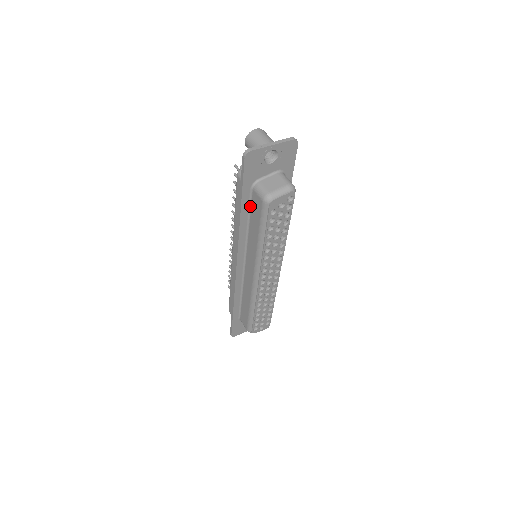
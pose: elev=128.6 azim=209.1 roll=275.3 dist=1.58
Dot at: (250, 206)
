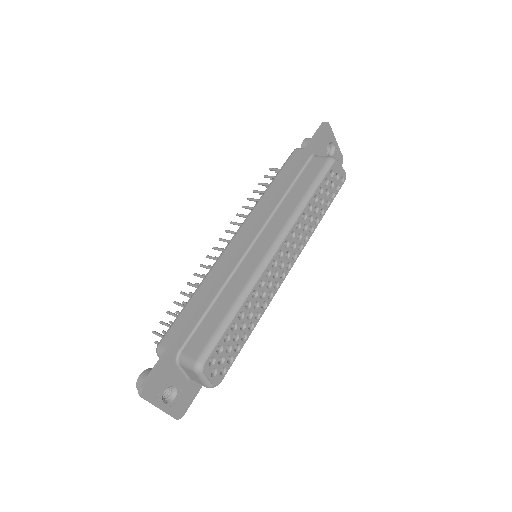
Dot at: (300, 173)
